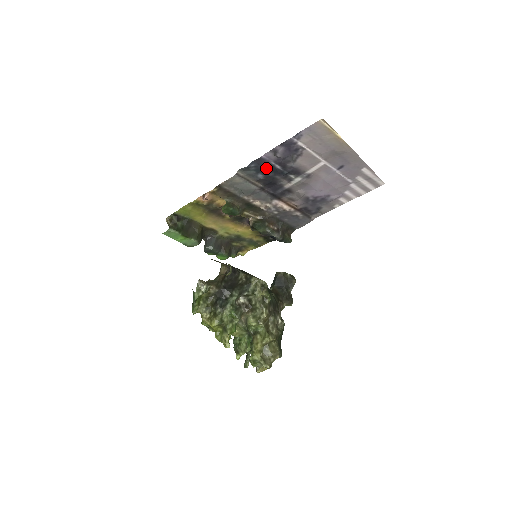
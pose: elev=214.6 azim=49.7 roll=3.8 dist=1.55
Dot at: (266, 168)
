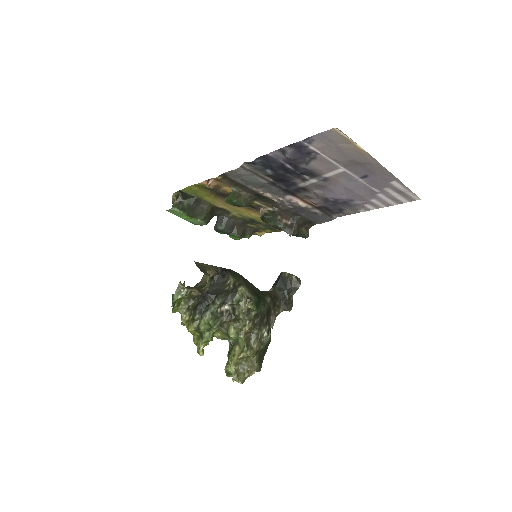
Dot at: (275, 165)
